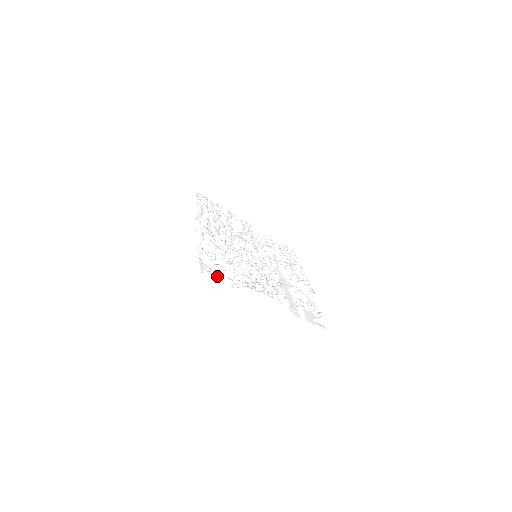
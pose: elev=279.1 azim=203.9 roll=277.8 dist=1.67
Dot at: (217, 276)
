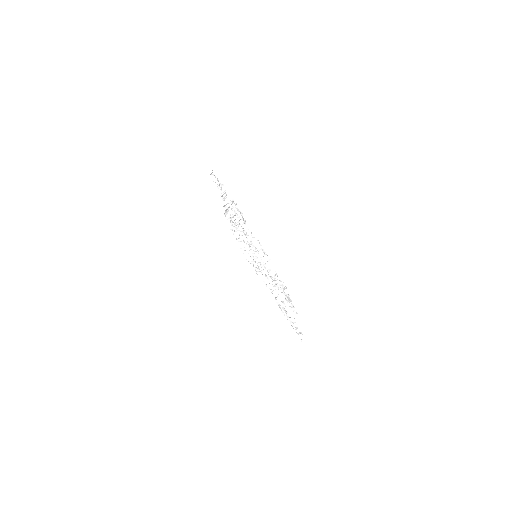
Dot at: (267, 266)
